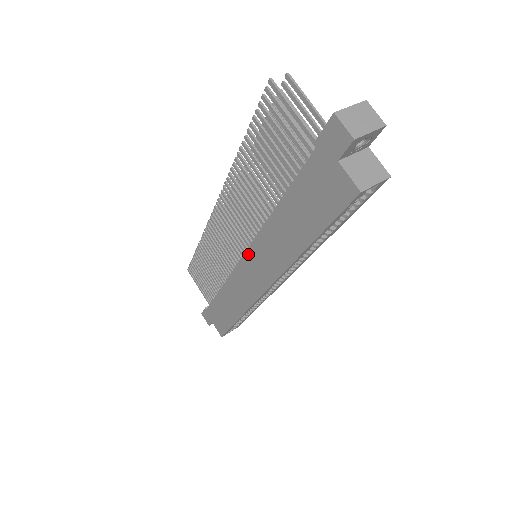
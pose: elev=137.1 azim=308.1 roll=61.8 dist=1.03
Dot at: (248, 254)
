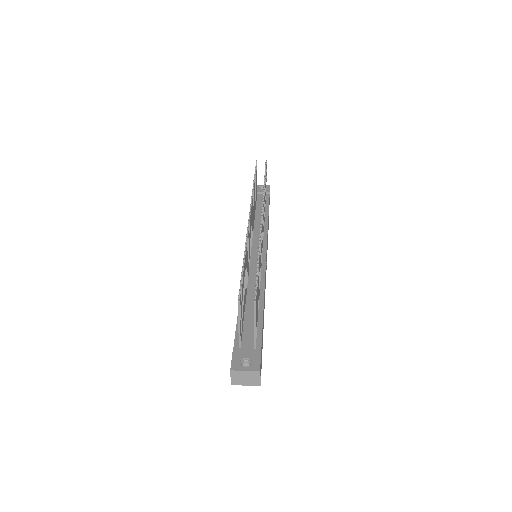
Dot at: occluded
